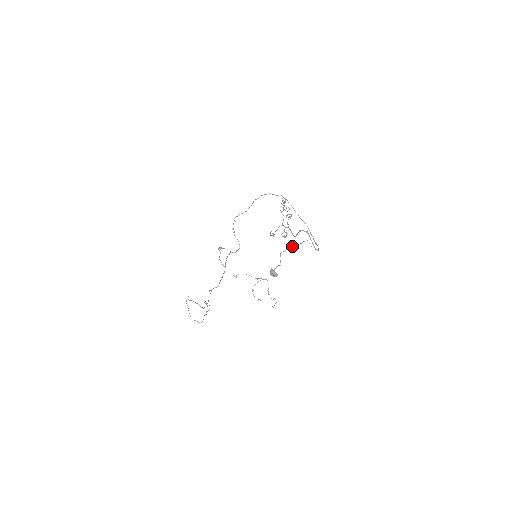
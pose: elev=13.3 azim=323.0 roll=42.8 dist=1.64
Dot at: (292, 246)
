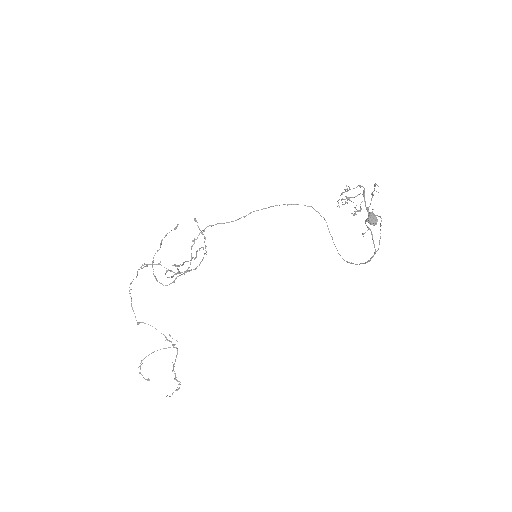
Dot at: occluded
